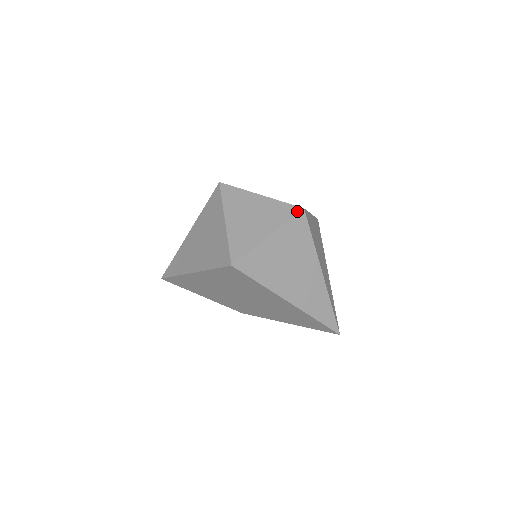
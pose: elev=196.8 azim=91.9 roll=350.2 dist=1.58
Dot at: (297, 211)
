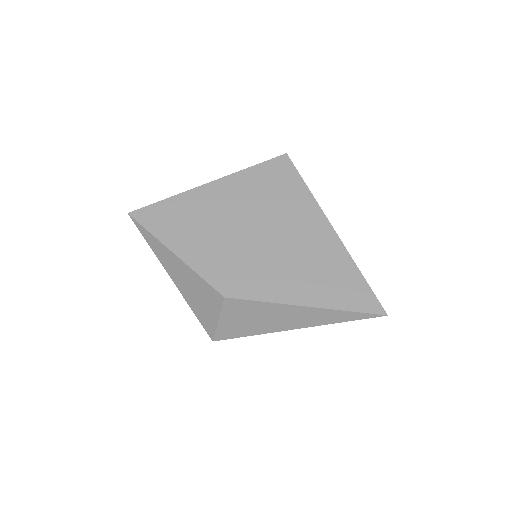
Dot at: occluded
